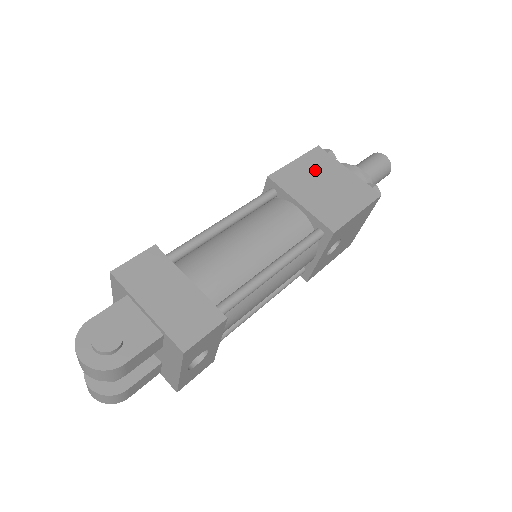
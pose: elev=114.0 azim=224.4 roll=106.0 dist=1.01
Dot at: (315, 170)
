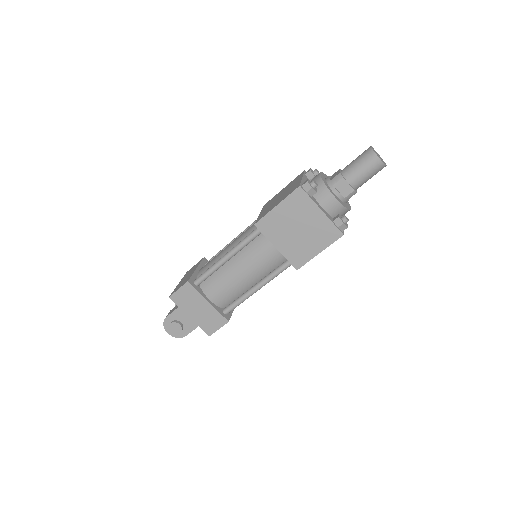
Dot at: (292, 215)
